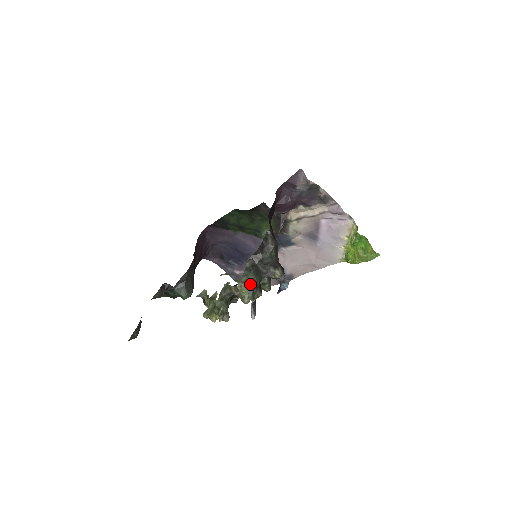
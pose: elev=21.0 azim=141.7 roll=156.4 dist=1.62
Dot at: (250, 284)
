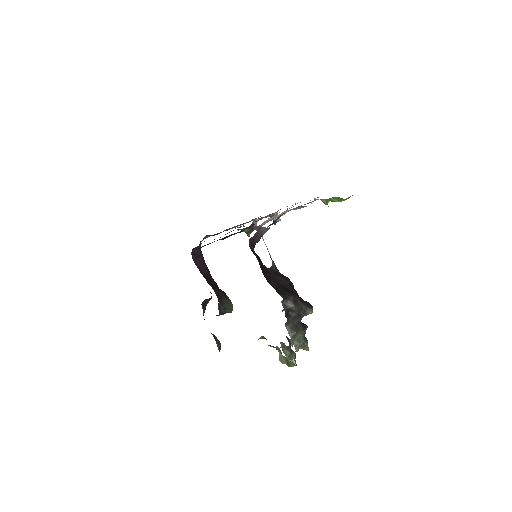
Dot at: (302, 343)
